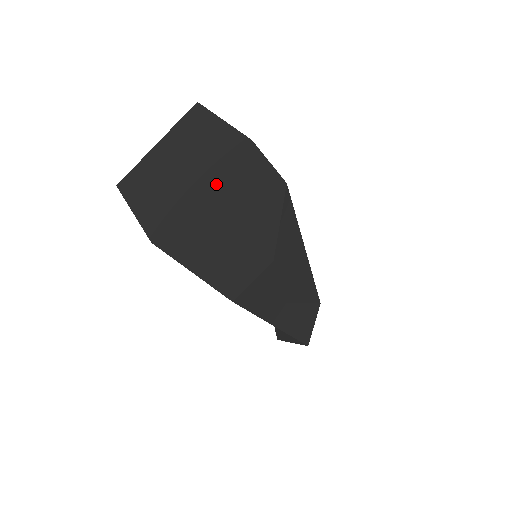
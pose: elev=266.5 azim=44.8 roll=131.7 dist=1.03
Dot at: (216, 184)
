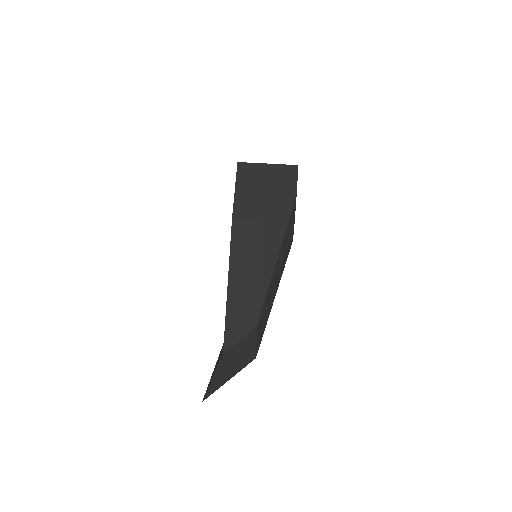
Dot at: (274, 166)
